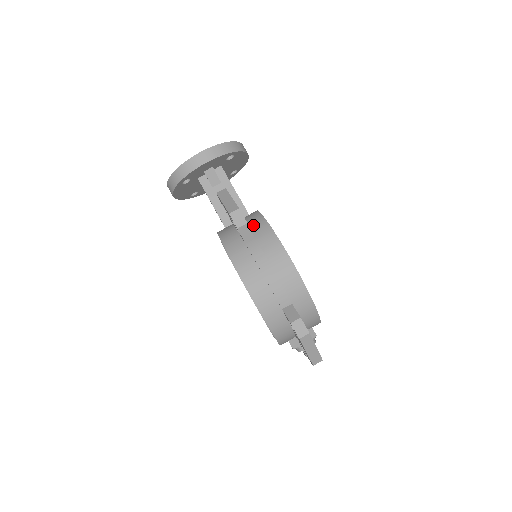
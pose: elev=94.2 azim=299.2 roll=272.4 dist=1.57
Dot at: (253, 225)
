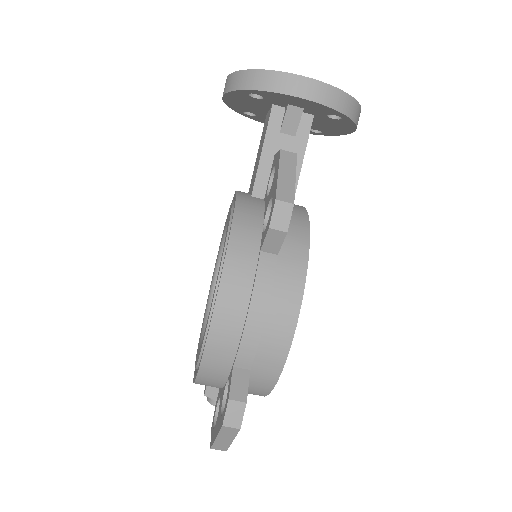
Dot at: (289, 231)
